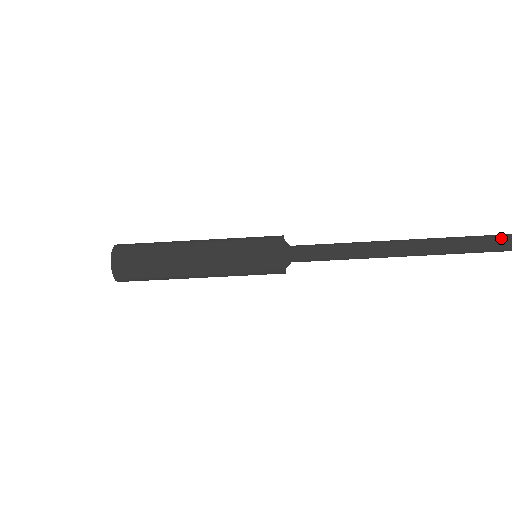
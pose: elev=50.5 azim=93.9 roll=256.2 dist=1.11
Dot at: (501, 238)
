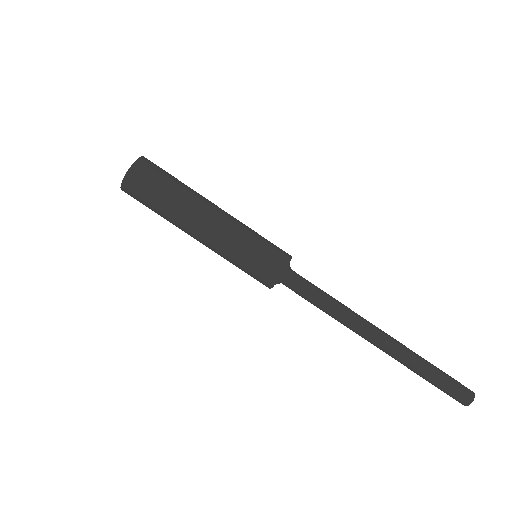
Dot at: (457, 381)
